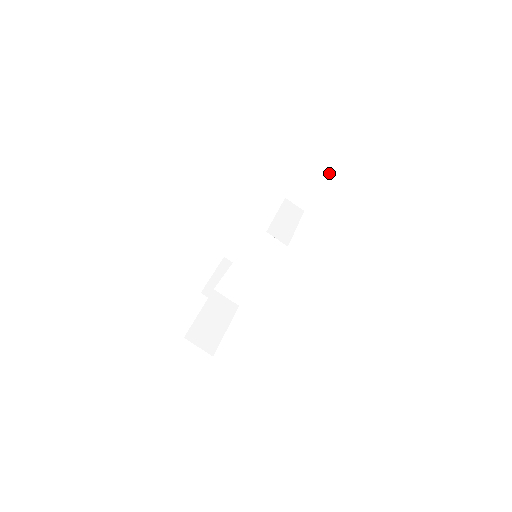
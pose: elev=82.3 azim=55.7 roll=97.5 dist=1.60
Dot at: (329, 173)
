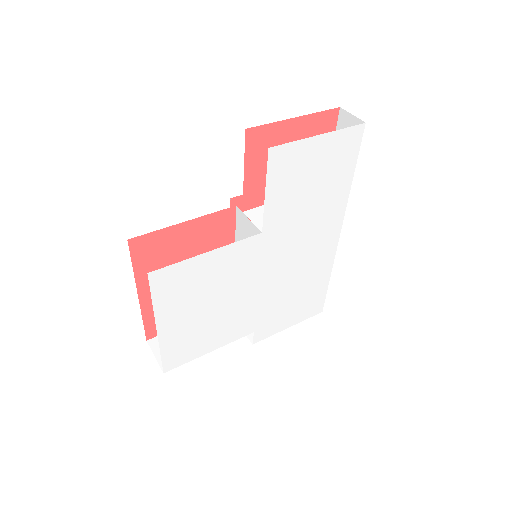
Dot at: occluded
